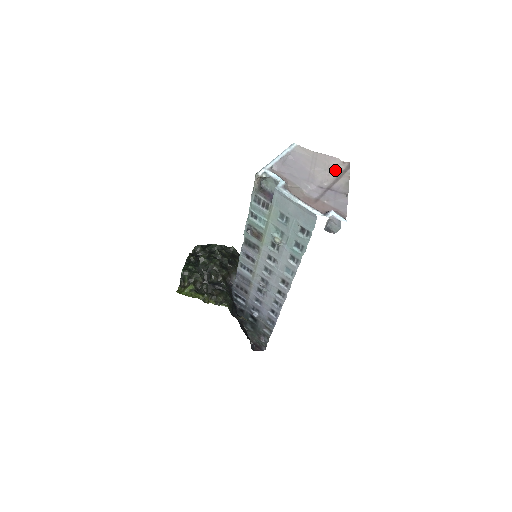
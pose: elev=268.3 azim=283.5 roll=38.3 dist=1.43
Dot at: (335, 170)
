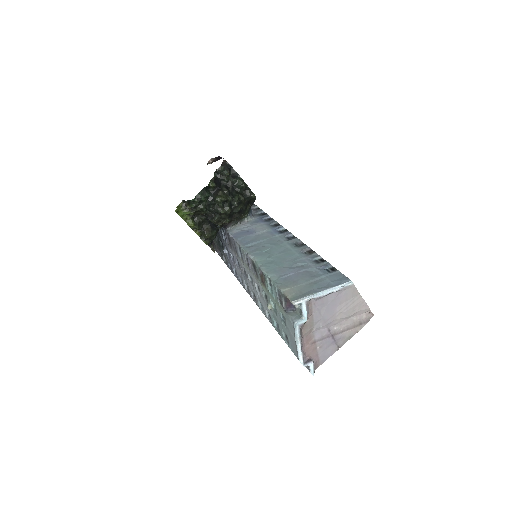
Dot at: (356, 317)
